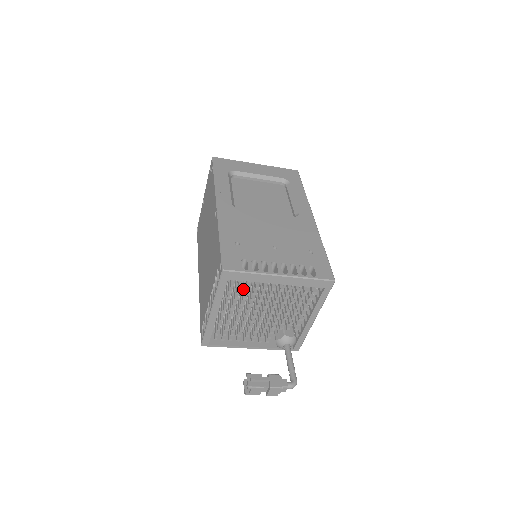
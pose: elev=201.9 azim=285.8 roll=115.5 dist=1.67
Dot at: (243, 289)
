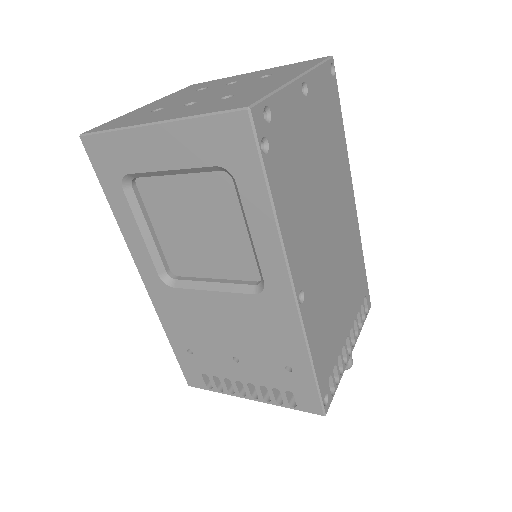
Dot at: occluded
